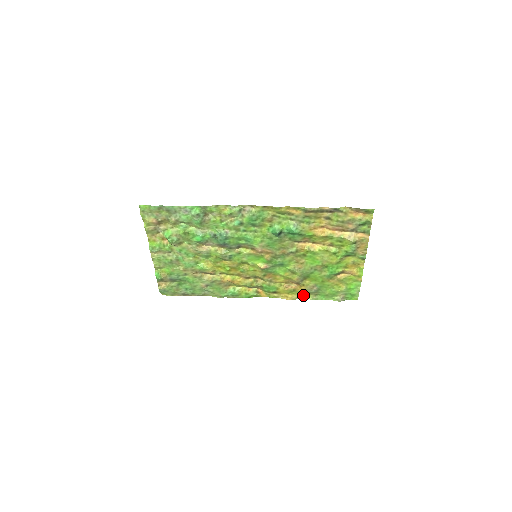
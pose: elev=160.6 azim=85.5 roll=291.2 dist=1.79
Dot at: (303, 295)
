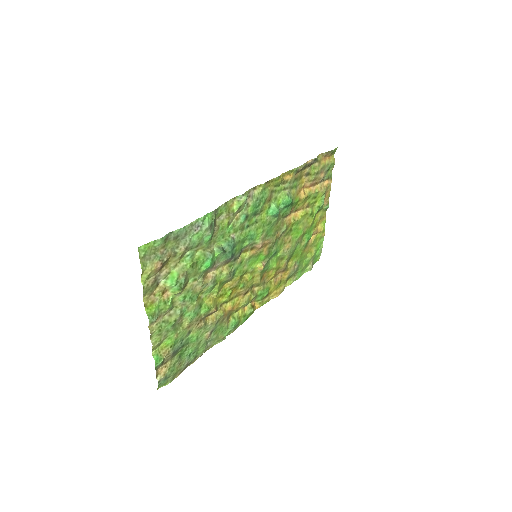
Dot at: (285, 283)
